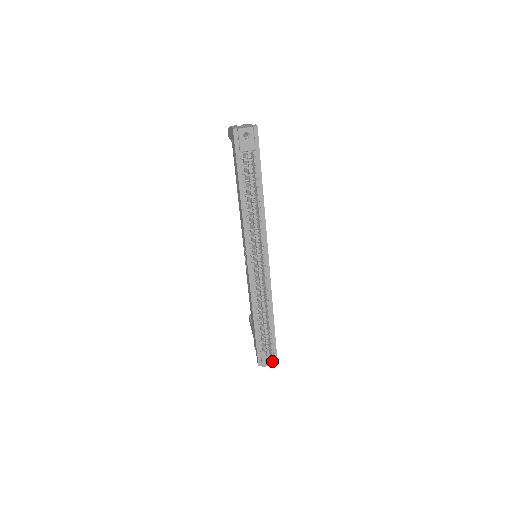
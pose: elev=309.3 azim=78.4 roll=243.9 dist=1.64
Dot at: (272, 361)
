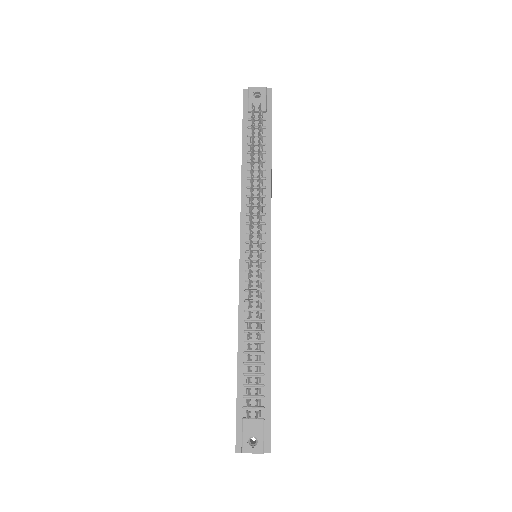
Dot at: (260, 444)
